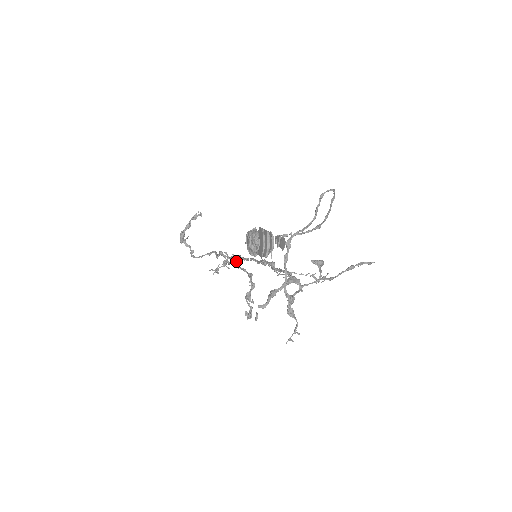
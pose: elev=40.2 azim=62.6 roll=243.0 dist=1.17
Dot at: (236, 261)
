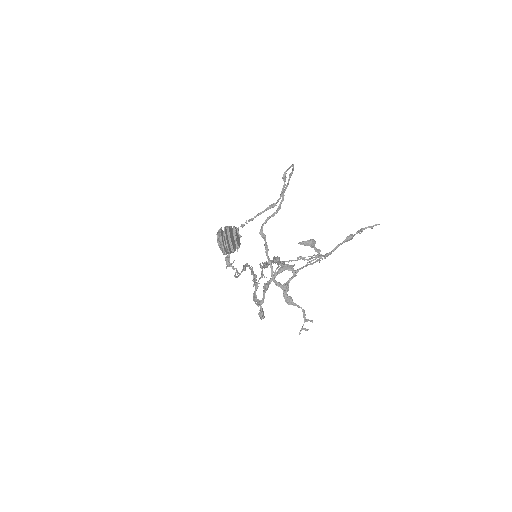
Dot at: occluded
